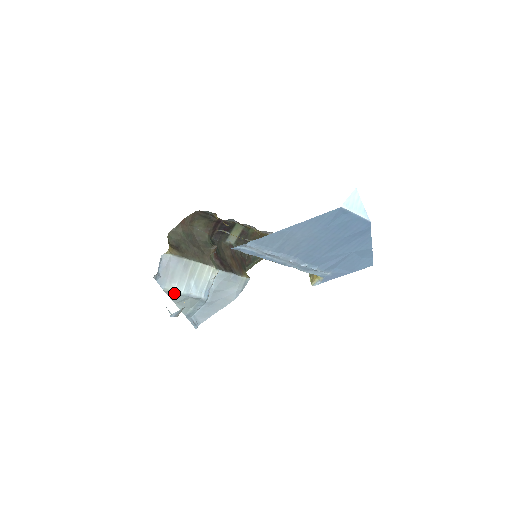
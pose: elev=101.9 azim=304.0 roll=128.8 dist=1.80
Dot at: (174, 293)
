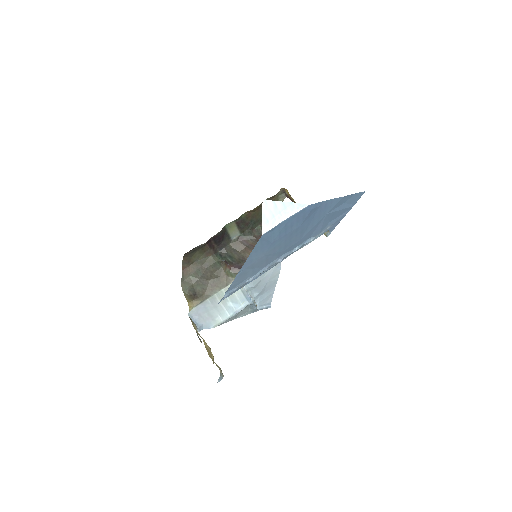
Dot at: (224, 322)
